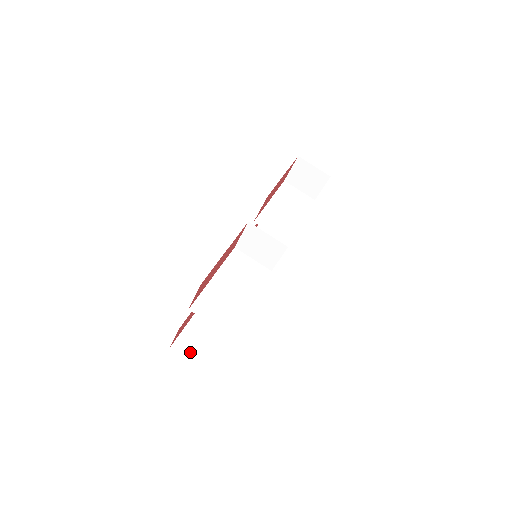
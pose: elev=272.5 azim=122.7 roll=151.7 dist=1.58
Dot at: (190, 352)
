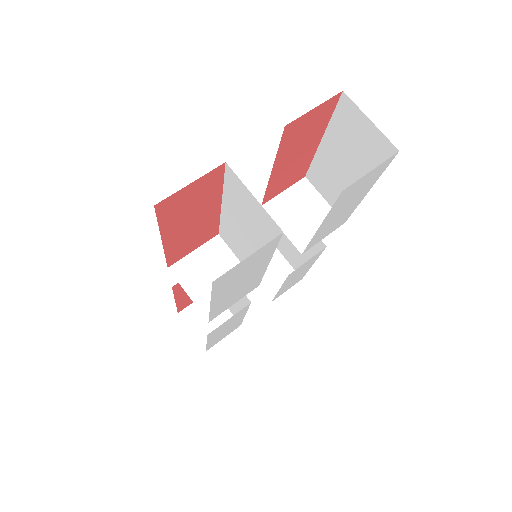
Dot at: occluded
